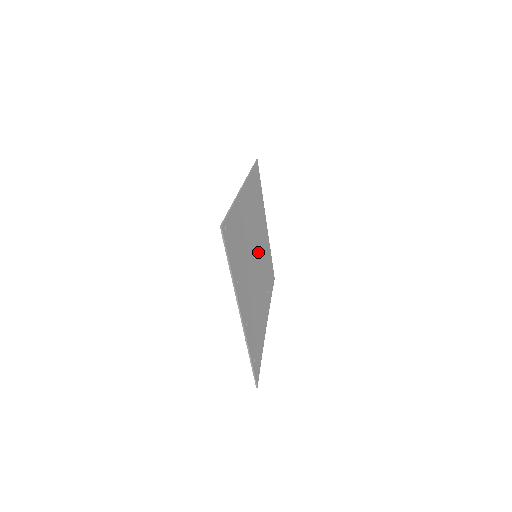
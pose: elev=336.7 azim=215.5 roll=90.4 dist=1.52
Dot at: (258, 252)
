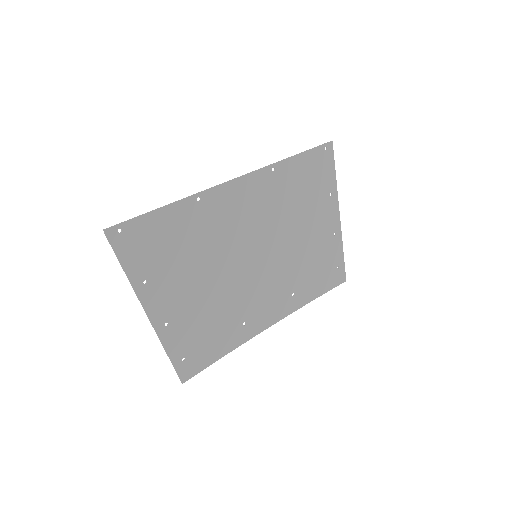
Dot at: (269, 252)
